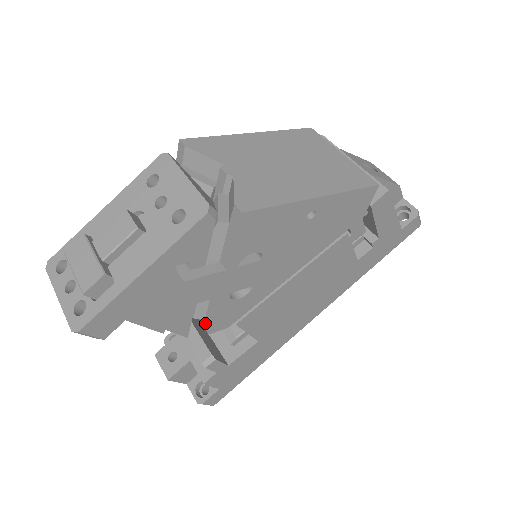
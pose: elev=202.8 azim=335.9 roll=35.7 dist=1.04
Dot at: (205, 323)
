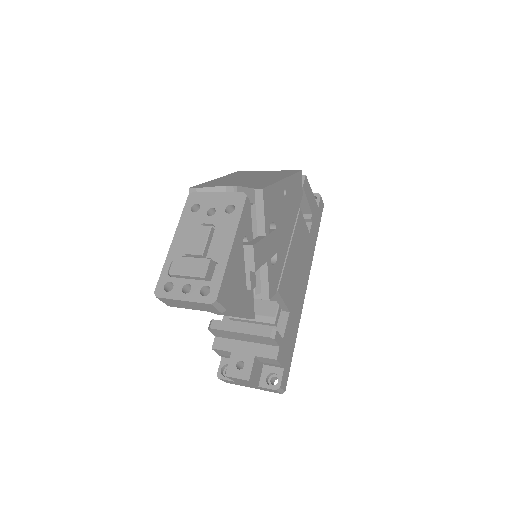
Dot at: (263, 295)
